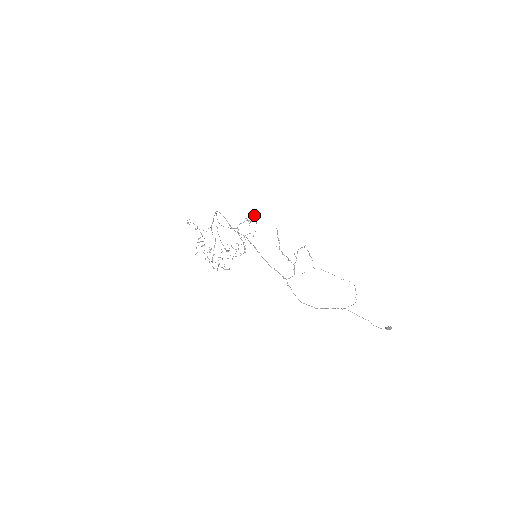
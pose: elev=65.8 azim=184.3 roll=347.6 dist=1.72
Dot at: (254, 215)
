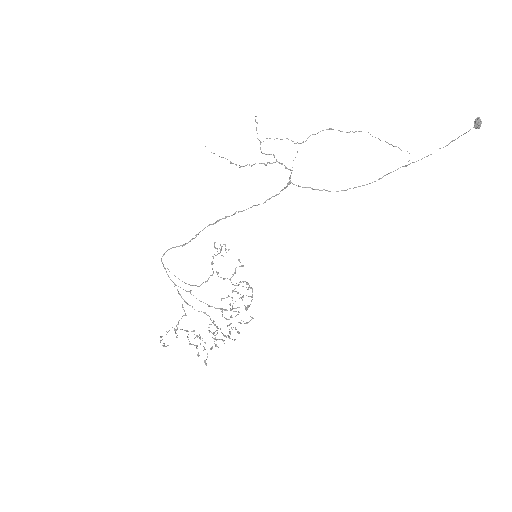
Dot at: occluded
